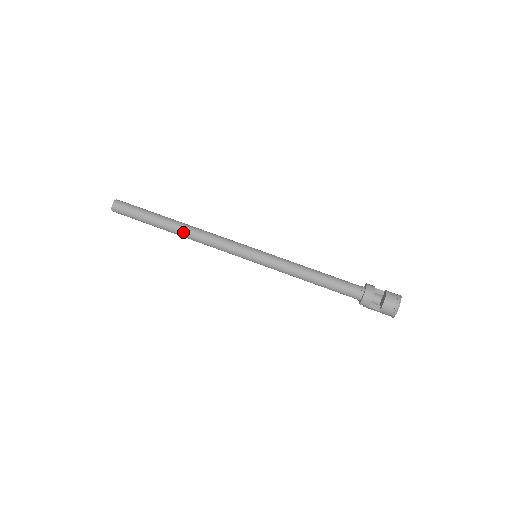
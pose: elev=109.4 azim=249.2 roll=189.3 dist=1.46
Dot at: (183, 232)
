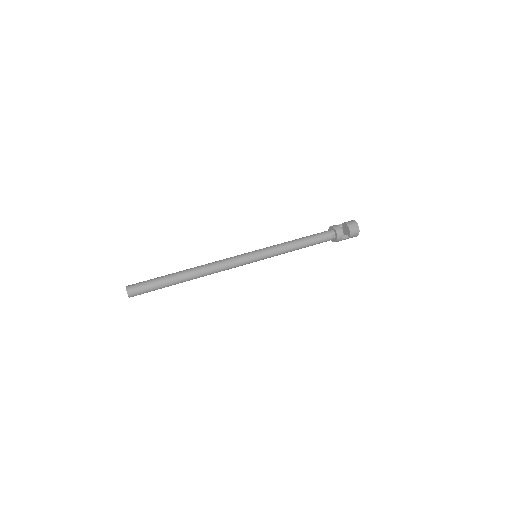
Dot at: (198, 274)
